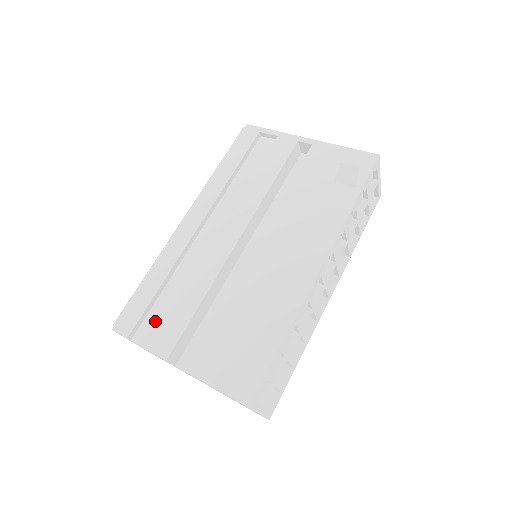
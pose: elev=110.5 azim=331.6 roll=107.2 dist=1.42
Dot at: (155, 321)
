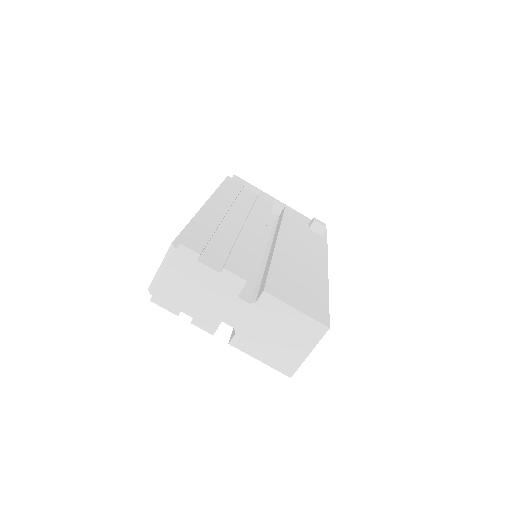
Dot at: (215, 255)
